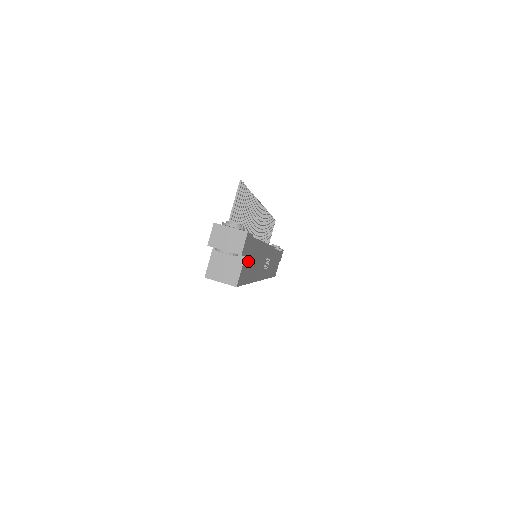
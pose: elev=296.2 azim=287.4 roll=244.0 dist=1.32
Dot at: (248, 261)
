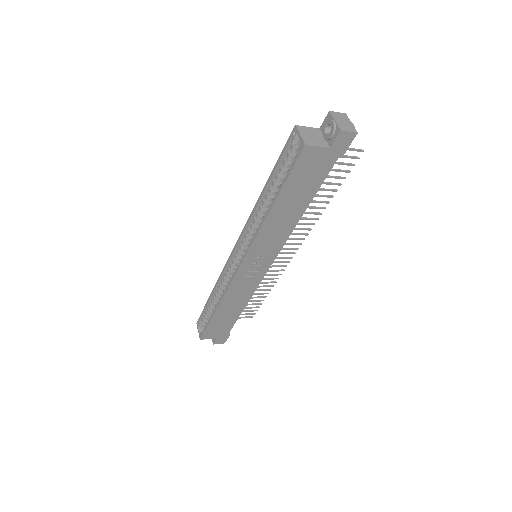
Dot at: (314, 169)
